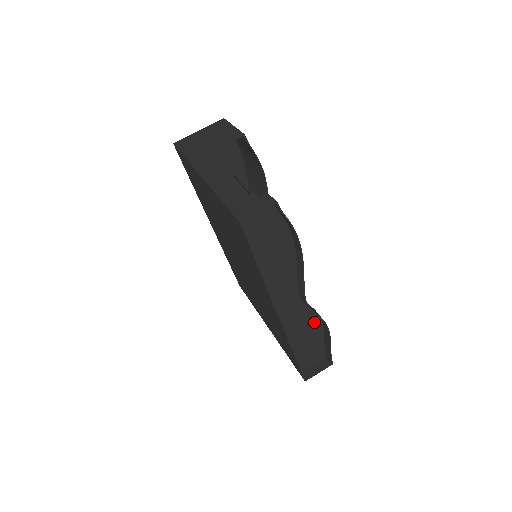
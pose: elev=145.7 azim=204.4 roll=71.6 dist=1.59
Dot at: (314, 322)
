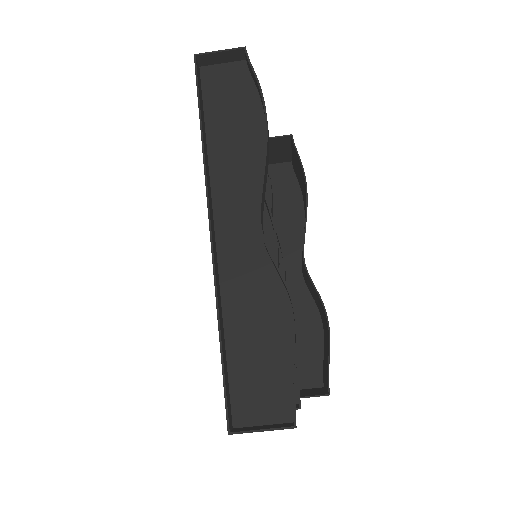
Dot at: (279, 307)
